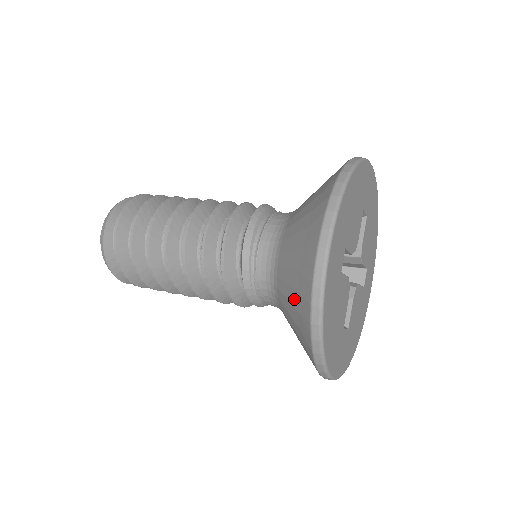
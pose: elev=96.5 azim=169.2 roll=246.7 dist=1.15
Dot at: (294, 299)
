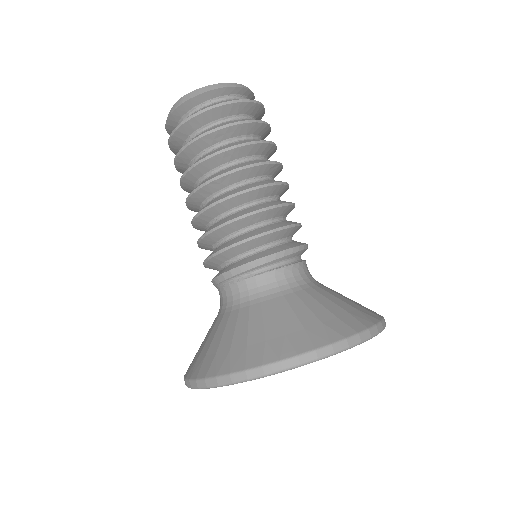
Dot at: (213, 348)
